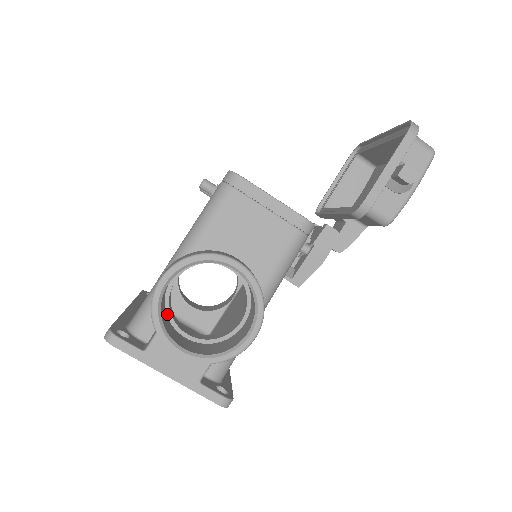
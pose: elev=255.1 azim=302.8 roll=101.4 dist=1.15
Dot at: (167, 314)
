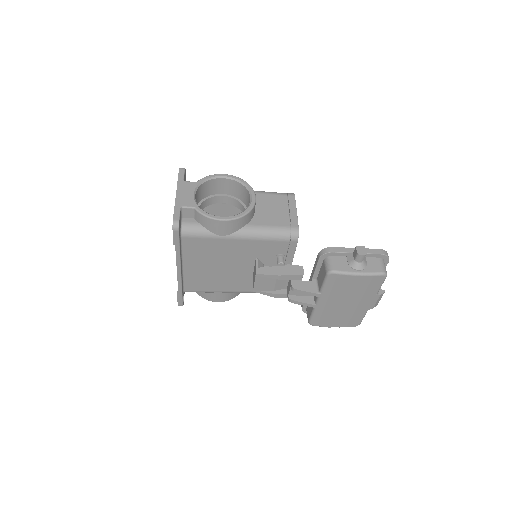
Dot at: (203, 199)
